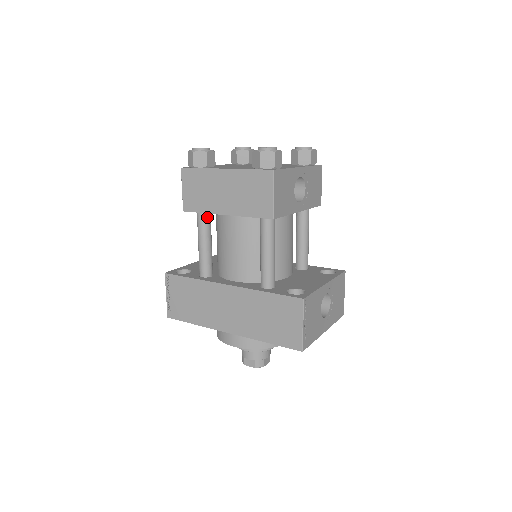
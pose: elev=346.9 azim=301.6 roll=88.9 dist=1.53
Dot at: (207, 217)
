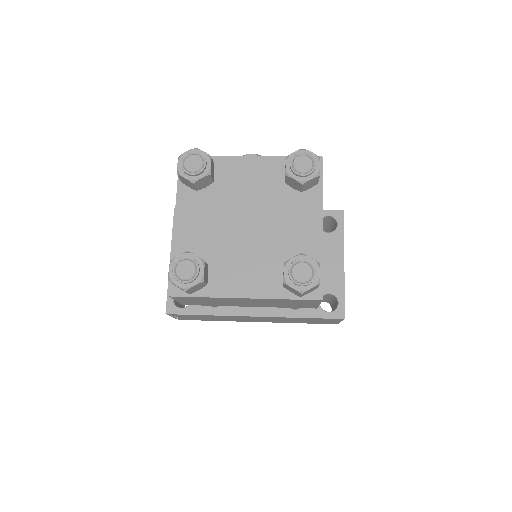
Dot at: occluded
